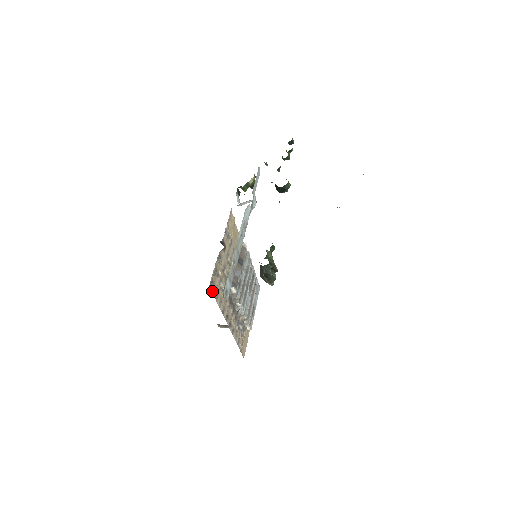
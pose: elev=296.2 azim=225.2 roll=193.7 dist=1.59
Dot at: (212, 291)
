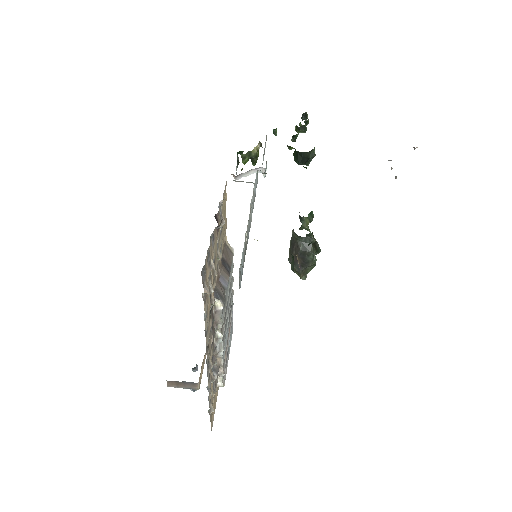
Dot at: (203, 284)
